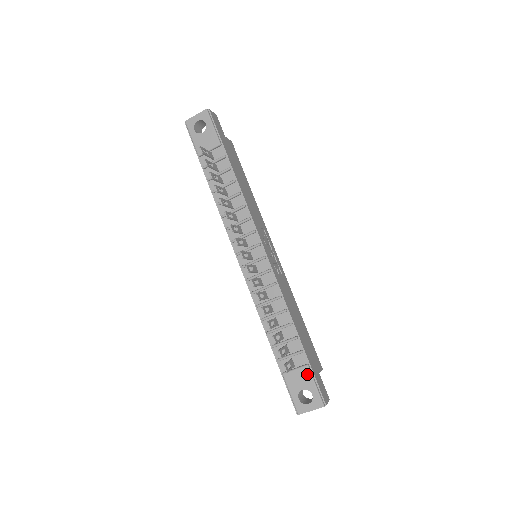
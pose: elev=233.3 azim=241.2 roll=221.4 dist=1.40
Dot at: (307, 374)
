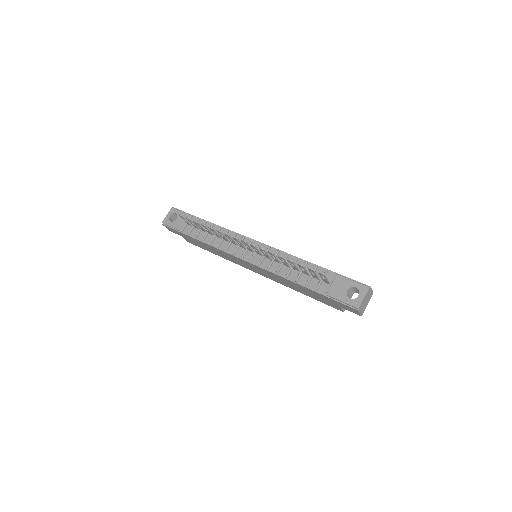
Dot at: (341, 279)
